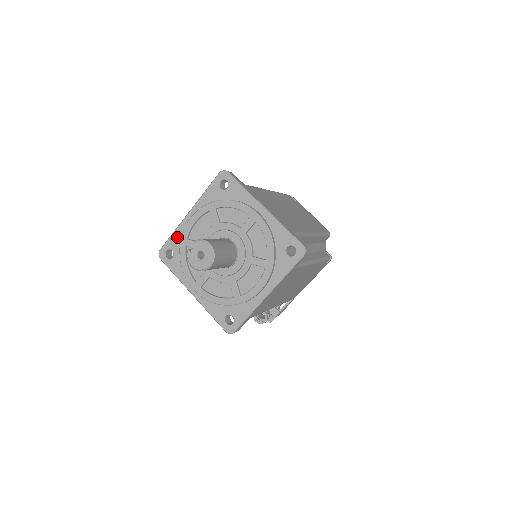
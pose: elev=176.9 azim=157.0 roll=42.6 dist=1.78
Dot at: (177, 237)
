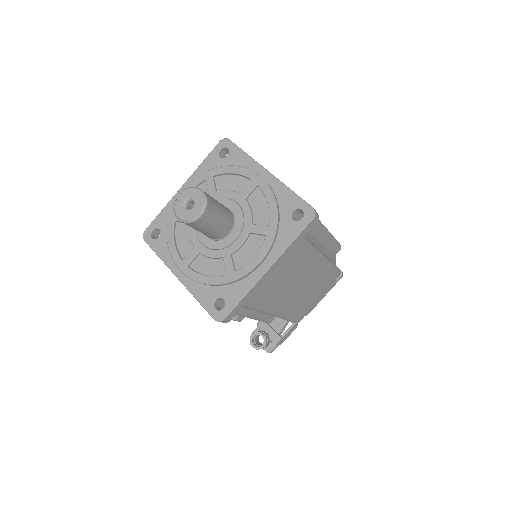
Dot at: (166, 214)
